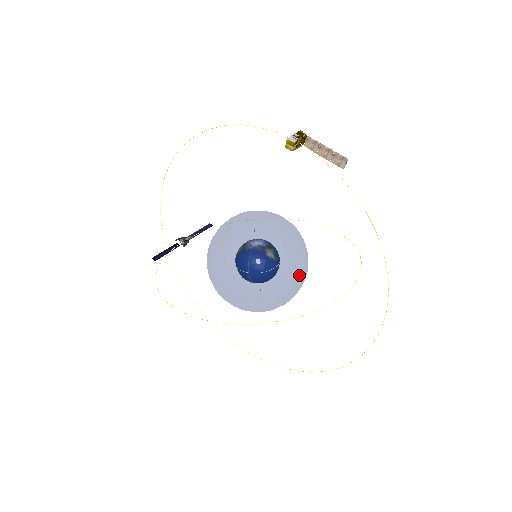
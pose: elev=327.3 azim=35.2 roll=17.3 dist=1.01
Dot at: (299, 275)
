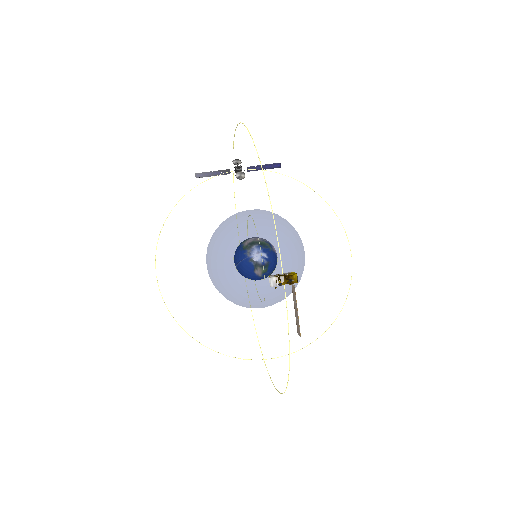
Dot at: (261, 307)
